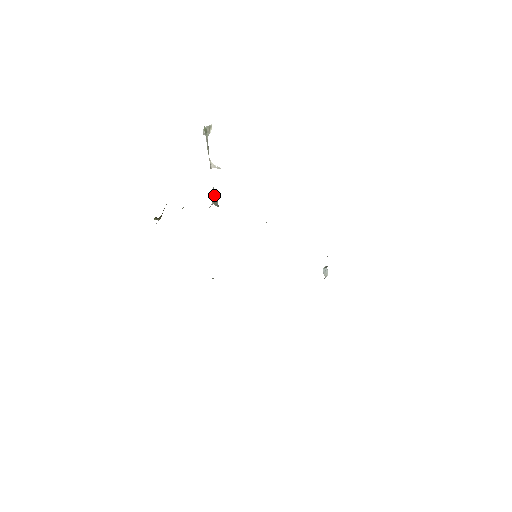
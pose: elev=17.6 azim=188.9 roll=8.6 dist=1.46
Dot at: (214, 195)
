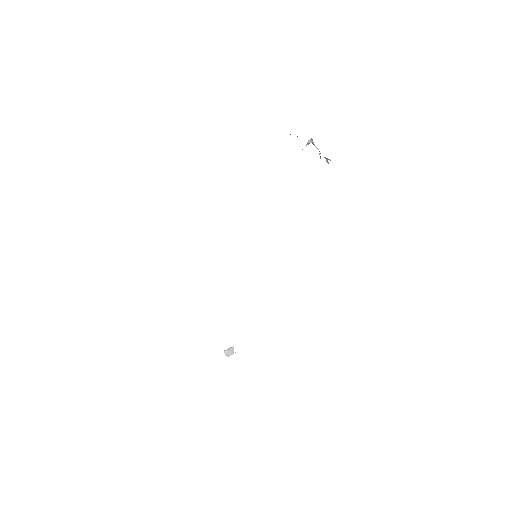
Dot at: (329, 159)
